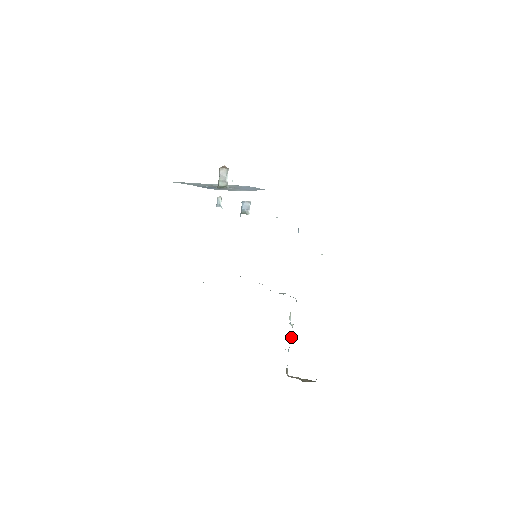
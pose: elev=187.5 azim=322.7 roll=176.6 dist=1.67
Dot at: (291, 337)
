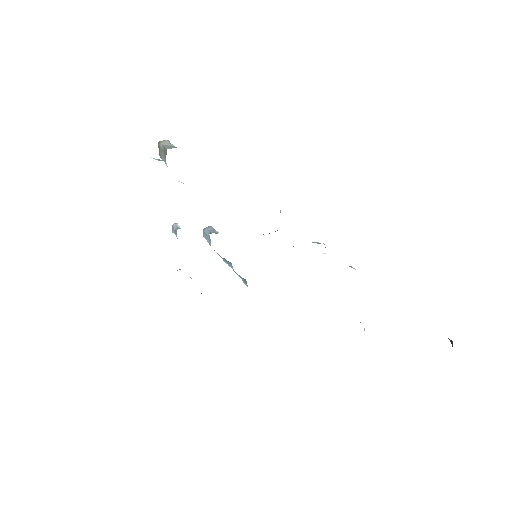
Dot at: occluded
